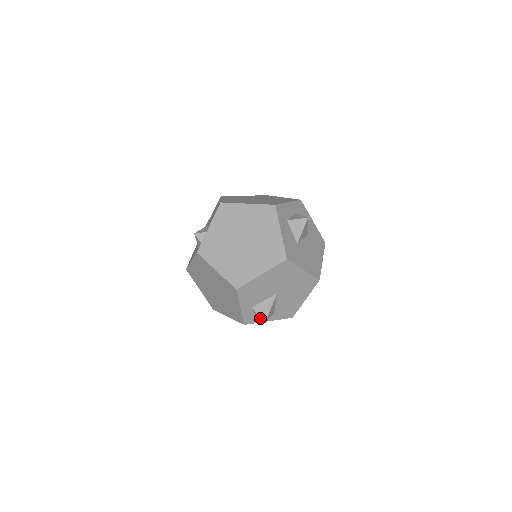
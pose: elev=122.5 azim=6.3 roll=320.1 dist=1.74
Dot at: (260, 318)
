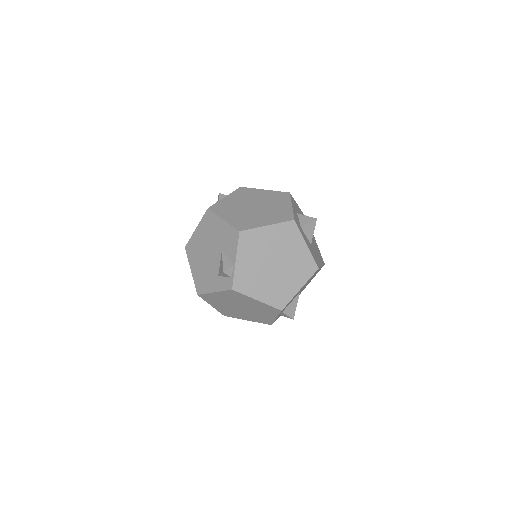
Dot at: (289, 317)
